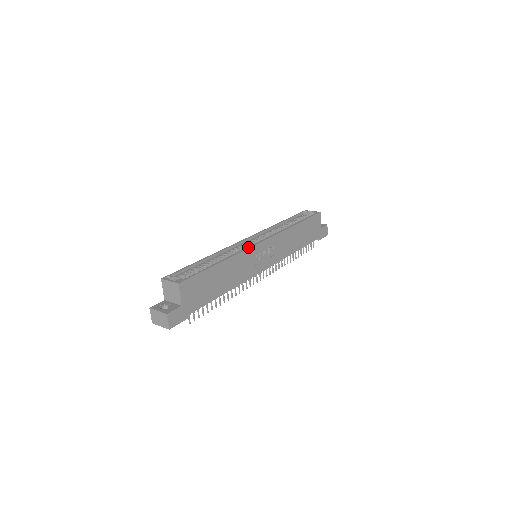
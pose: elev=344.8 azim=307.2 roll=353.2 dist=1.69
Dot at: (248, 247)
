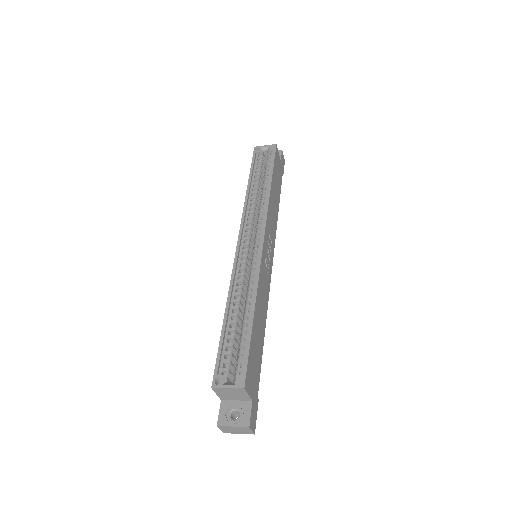
Dot at: (258, 264)
